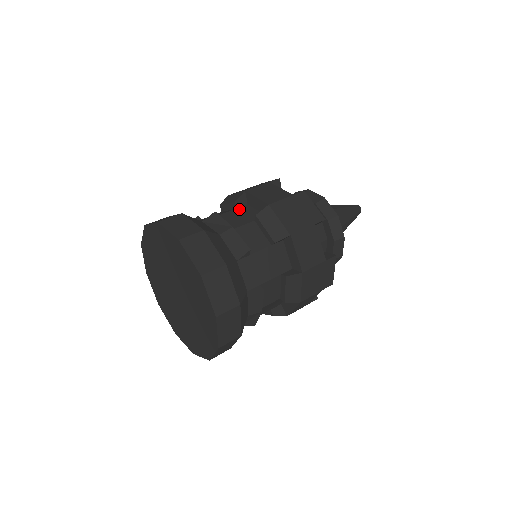
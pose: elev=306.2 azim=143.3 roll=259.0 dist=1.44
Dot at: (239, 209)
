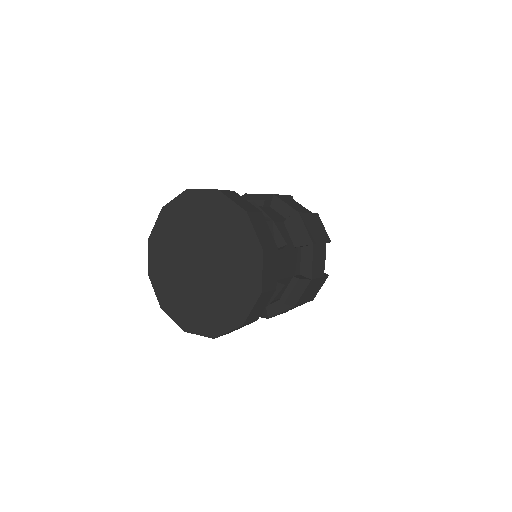
Dot at: (266, 208)
